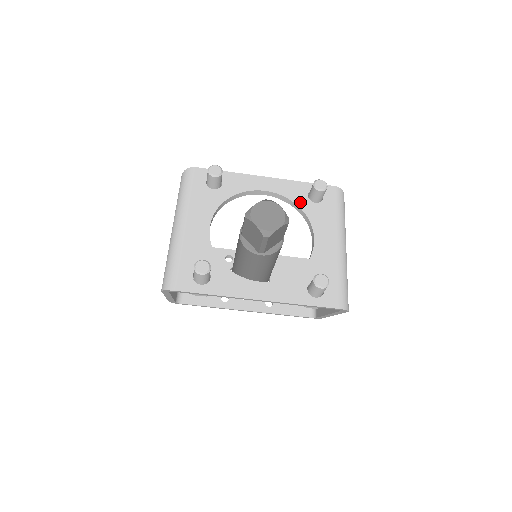
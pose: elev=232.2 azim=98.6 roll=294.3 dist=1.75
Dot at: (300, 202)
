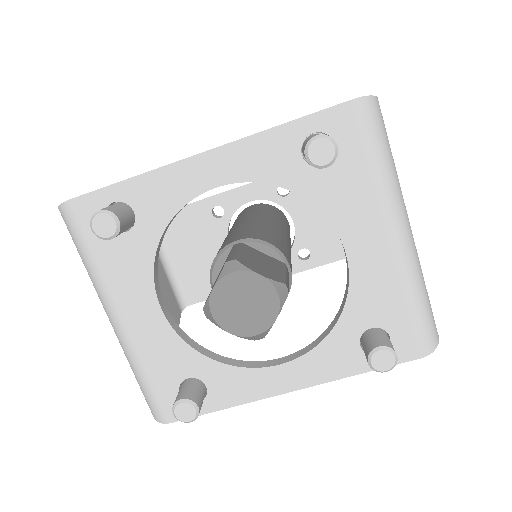
Dot at: (292, 180)
